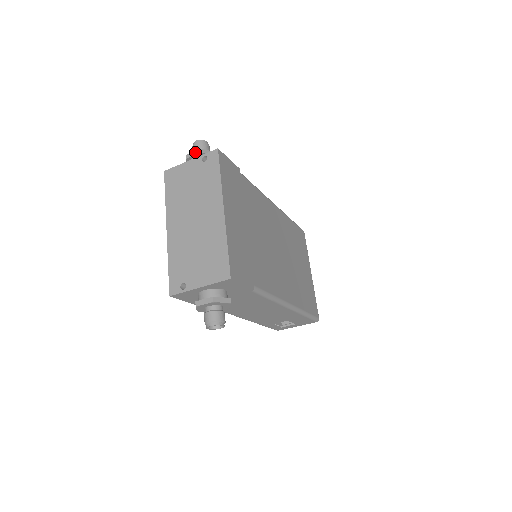
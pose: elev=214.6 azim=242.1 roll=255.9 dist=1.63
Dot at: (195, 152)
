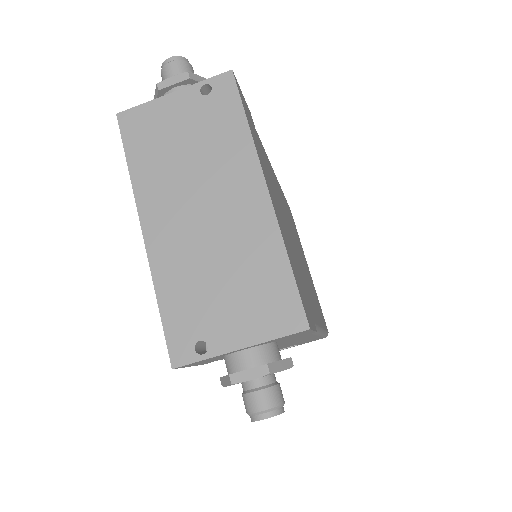
Dot at: (177, 77)
